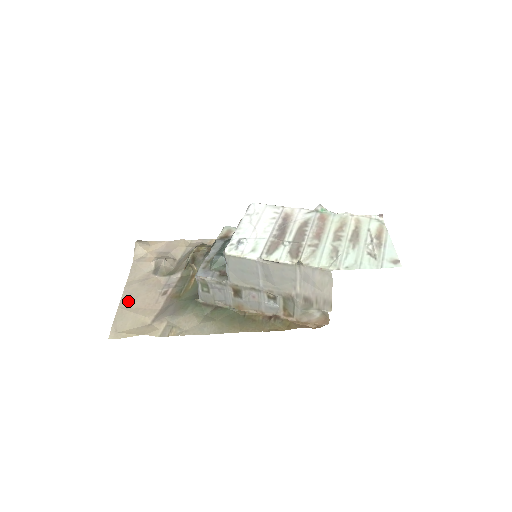
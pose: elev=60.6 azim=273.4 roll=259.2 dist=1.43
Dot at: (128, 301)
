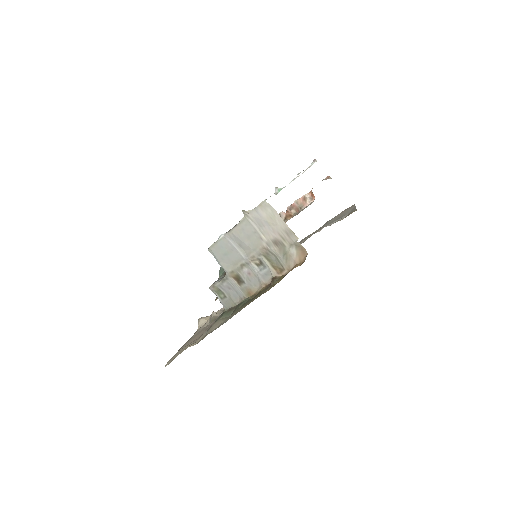
Dot at: (184, 346)
